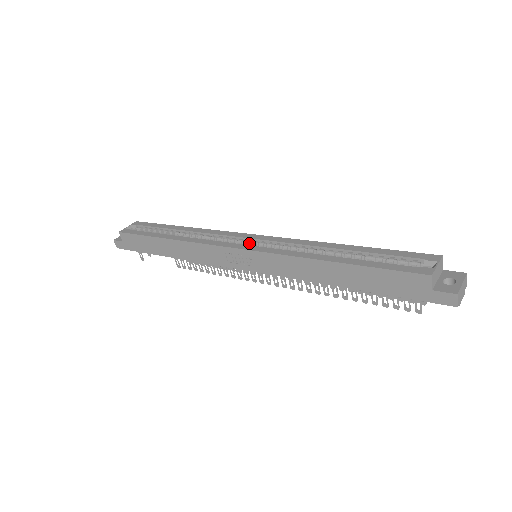
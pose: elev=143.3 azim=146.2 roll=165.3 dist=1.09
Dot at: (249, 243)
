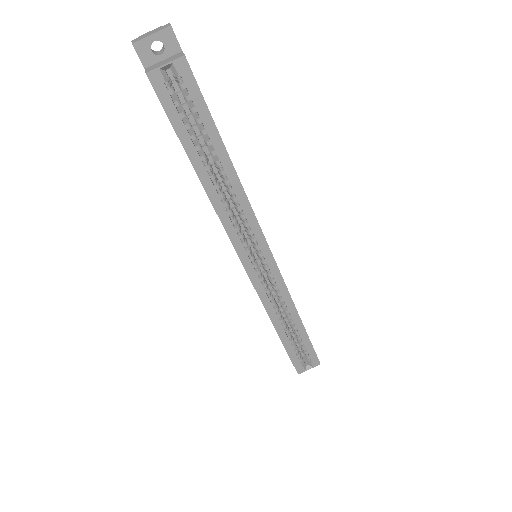
Dot at: (260, 256)
